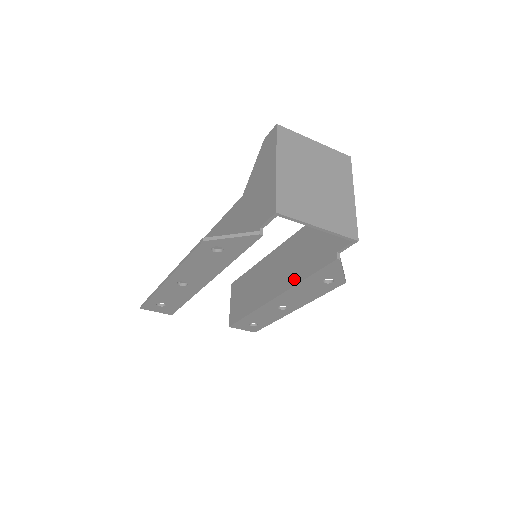
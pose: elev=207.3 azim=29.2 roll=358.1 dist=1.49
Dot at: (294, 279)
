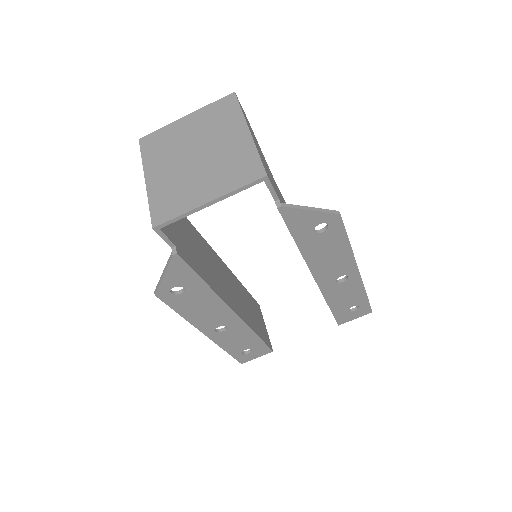
Dot at: occluded
